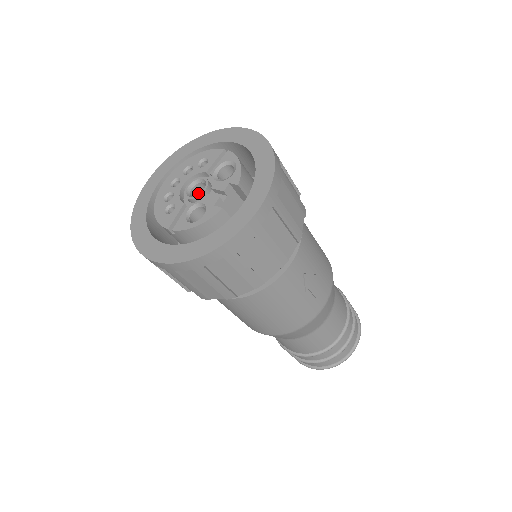
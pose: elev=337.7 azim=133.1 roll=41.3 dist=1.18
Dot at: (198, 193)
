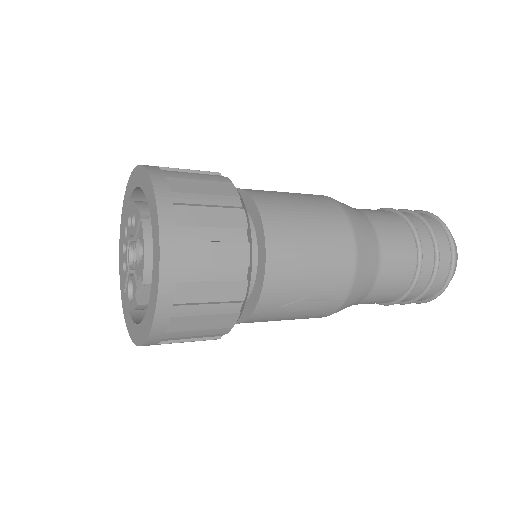
Dot at: occluded
